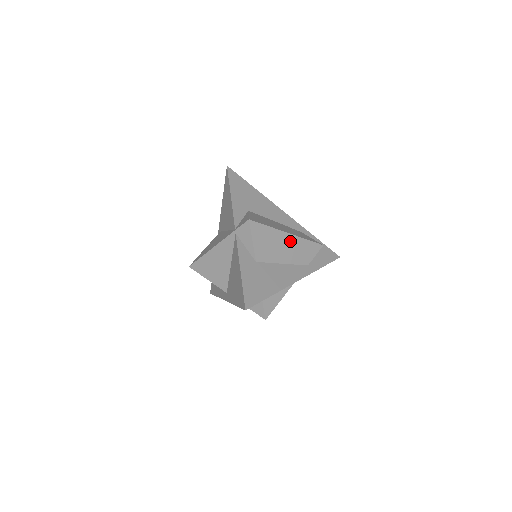
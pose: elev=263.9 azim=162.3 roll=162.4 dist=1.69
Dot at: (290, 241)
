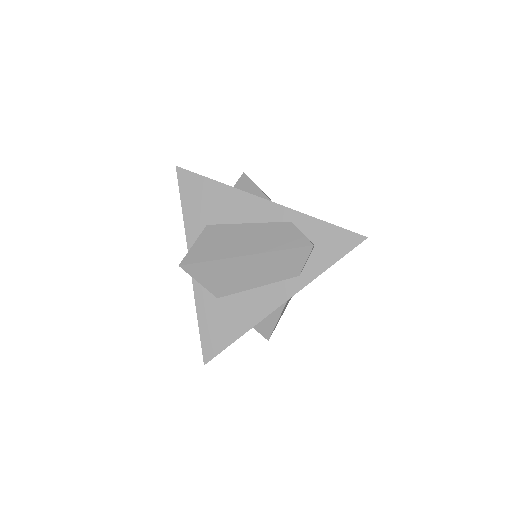
Dot at: (252, 262)
